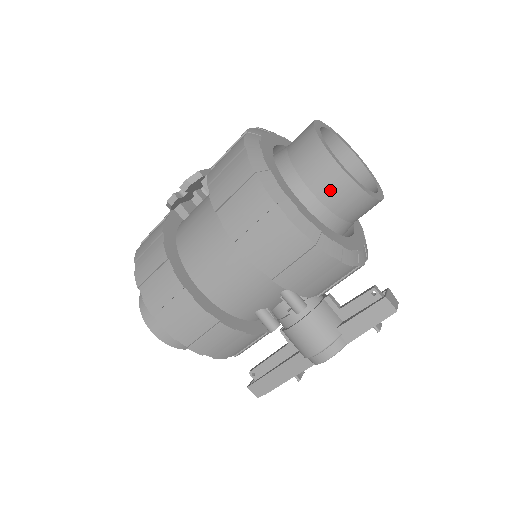
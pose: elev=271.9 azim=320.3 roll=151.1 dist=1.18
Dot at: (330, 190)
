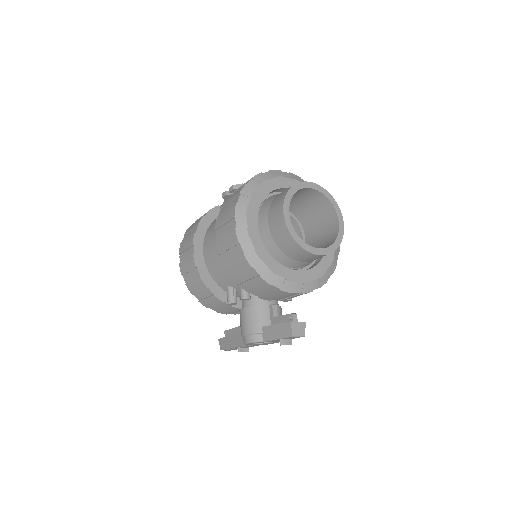
Dot at: (276, 227)
